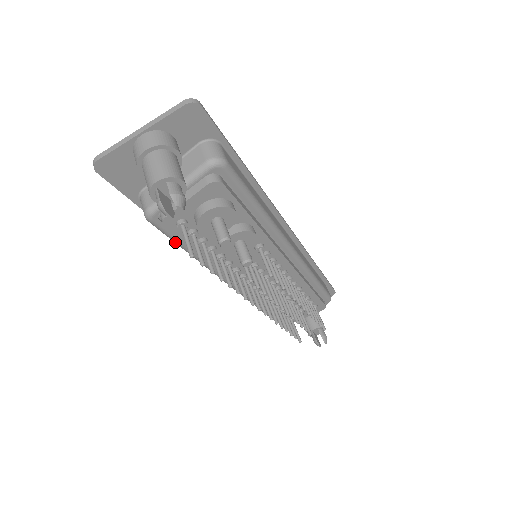
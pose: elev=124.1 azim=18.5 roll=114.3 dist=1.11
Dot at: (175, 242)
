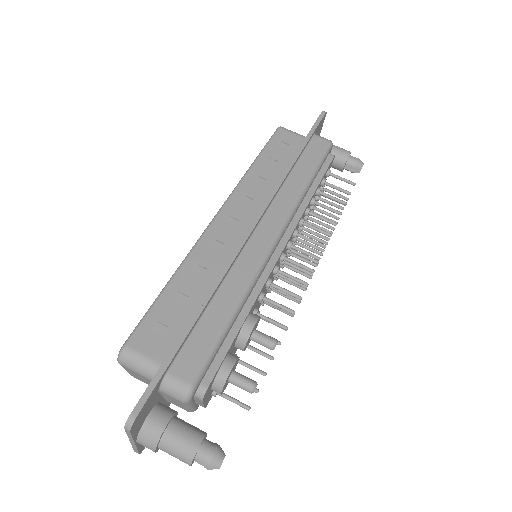
Dot at: occluded
